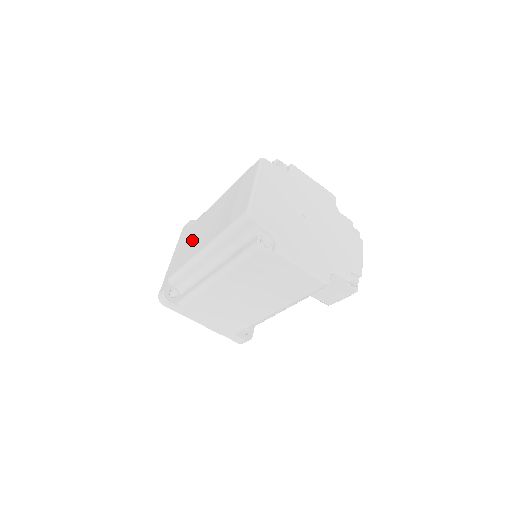
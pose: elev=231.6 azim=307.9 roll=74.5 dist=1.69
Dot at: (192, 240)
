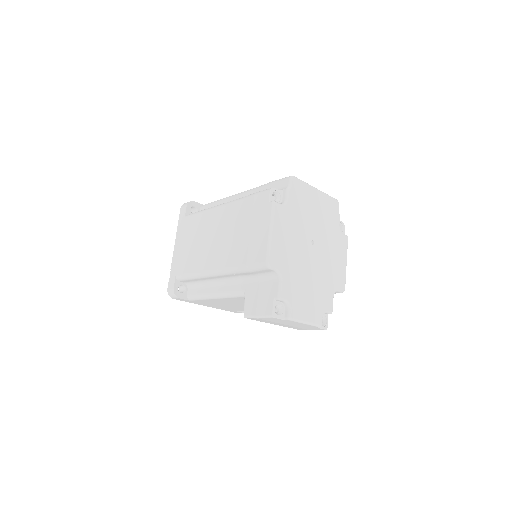
Dot at: occluded
